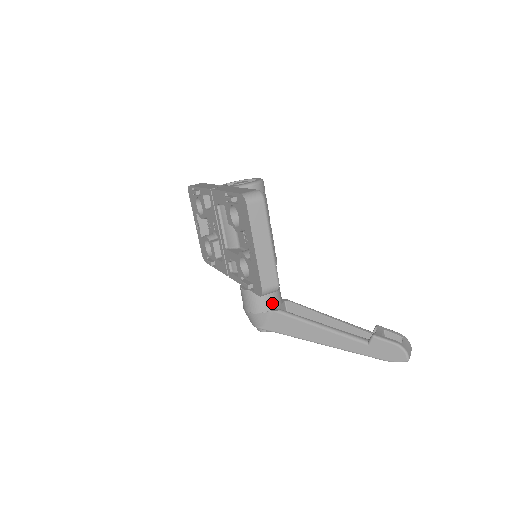
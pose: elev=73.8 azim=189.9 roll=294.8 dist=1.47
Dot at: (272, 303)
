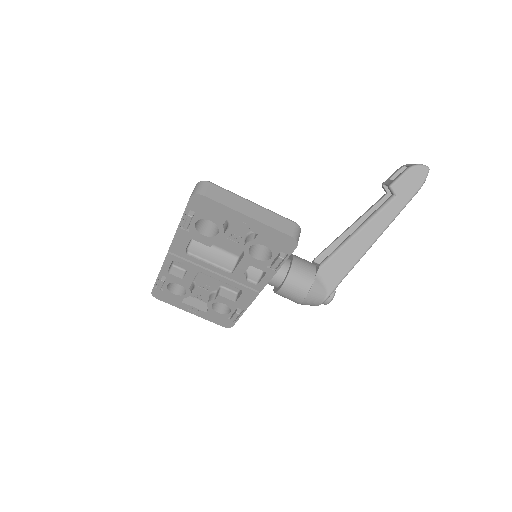
Dot at: (309, 268)
